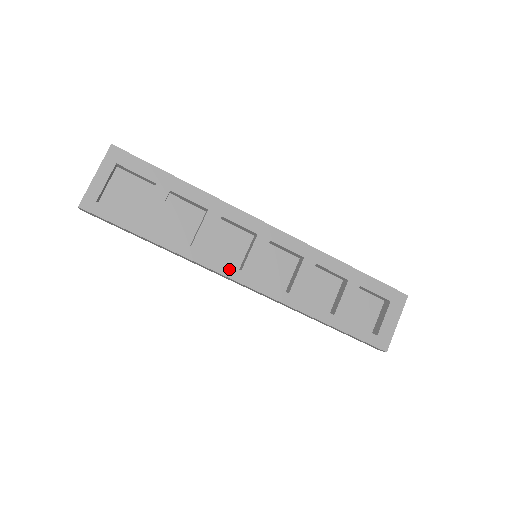
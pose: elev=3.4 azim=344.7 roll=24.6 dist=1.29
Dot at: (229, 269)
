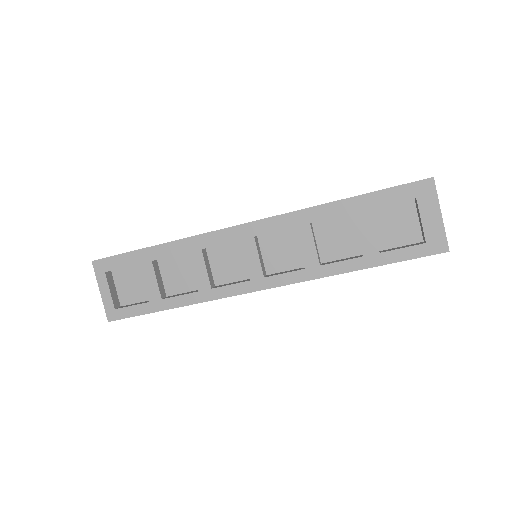
Dot at: (239, 287)
